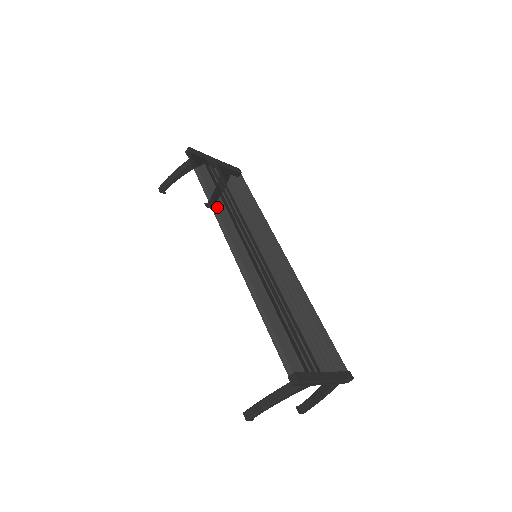
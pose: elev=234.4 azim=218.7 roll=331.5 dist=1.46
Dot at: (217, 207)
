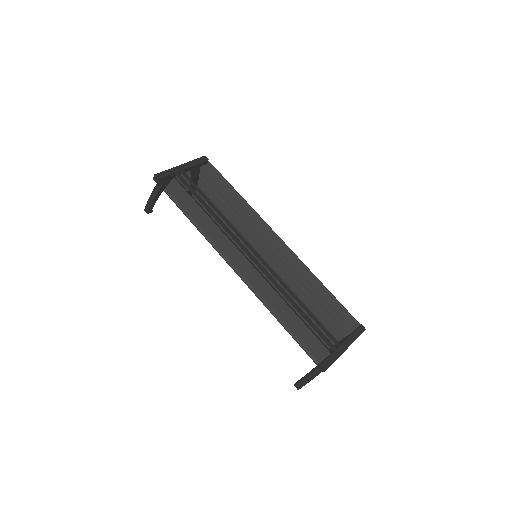
Dot at: (207, 234)
